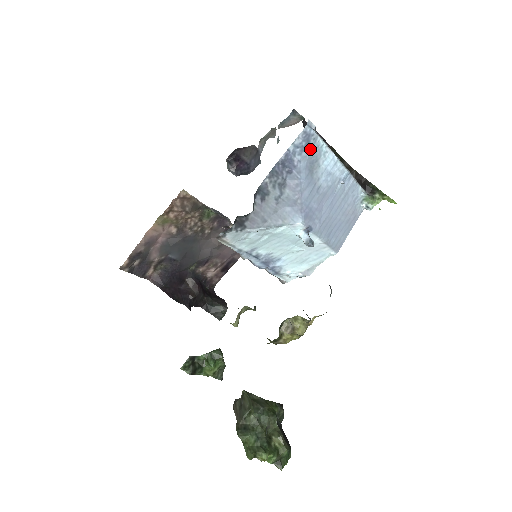
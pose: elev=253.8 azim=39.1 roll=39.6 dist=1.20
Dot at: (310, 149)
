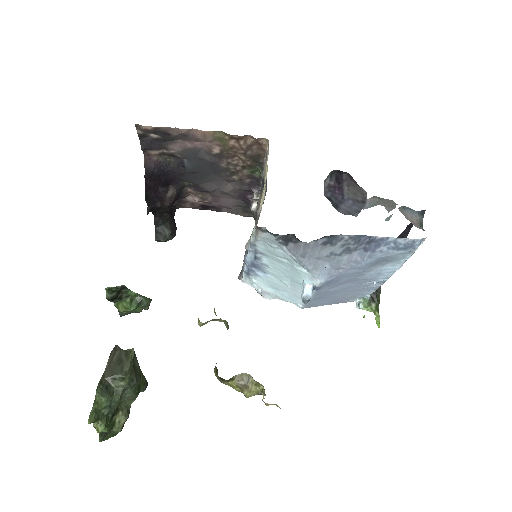
Dot at: (399, 253)
